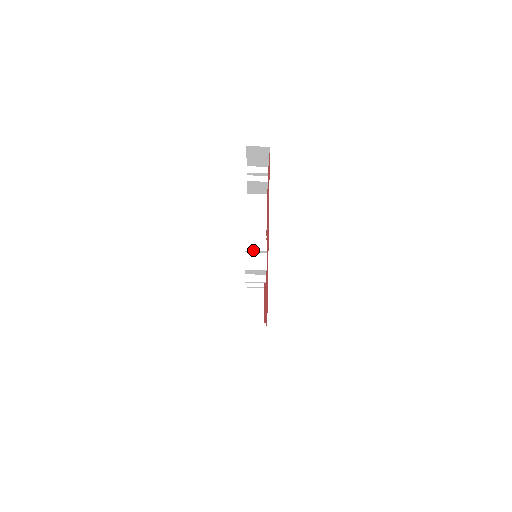
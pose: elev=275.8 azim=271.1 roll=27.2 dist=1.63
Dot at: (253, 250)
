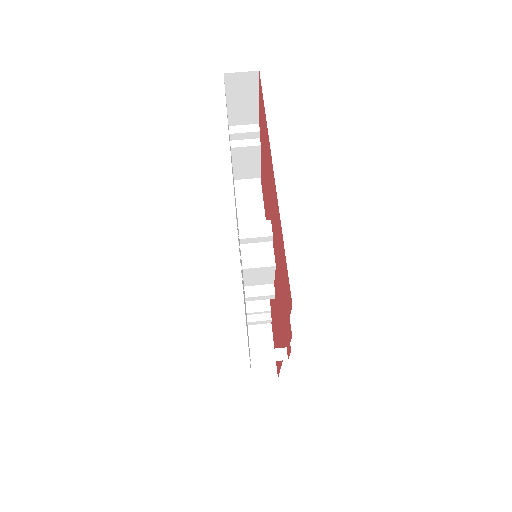
Dot at: (251, 237)
